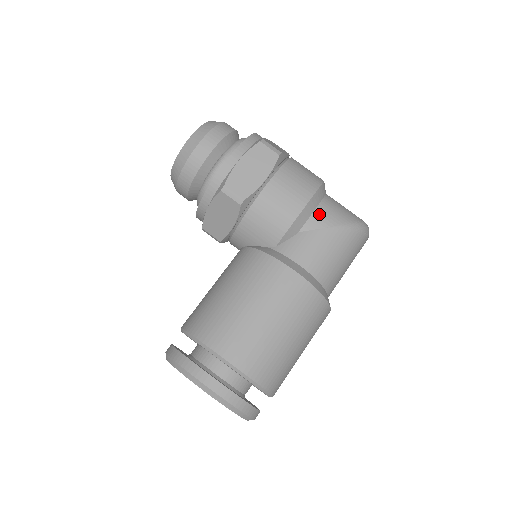
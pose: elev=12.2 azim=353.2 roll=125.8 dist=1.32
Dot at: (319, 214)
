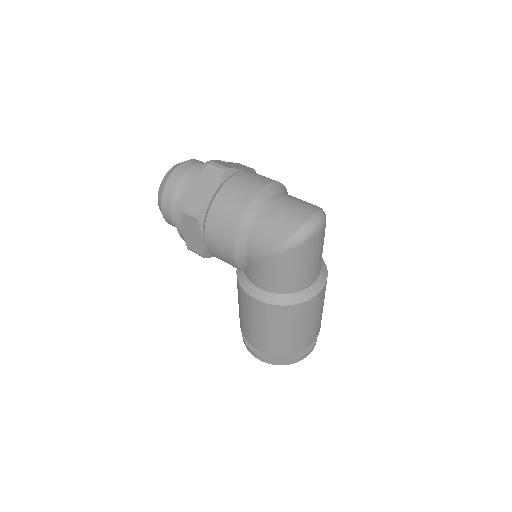
Dot at: (250, 250)
